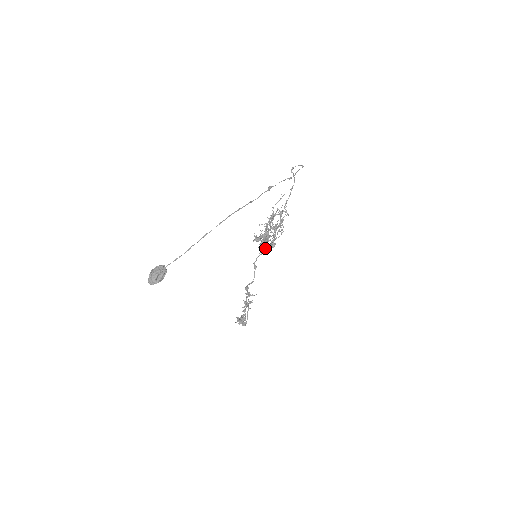
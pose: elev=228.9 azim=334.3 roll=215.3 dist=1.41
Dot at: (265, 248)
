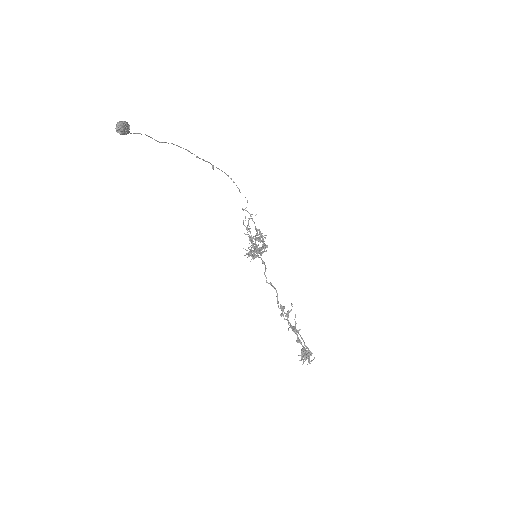
Dot at: (260, 249)
